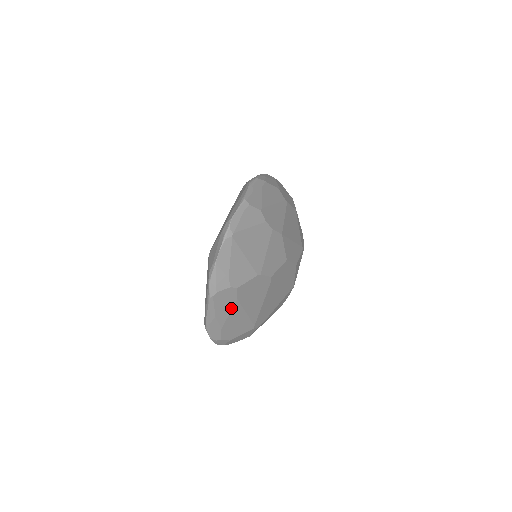
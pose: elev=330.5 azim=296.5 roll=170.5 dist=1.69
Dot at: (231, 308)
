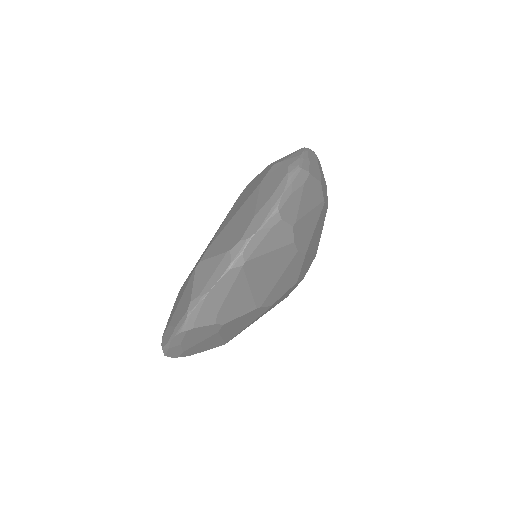
Dot at: (205, 338)
